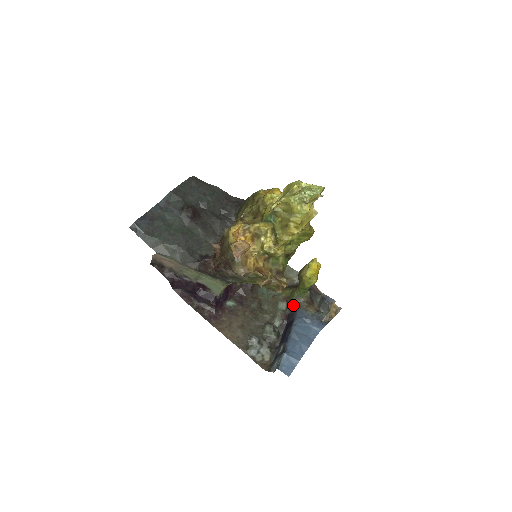
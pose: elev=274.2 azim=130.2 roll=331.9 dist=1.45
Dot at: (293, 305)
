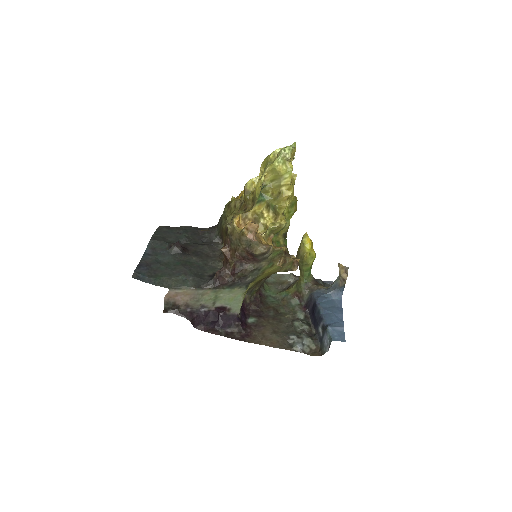
Dot at: (305, 293)
